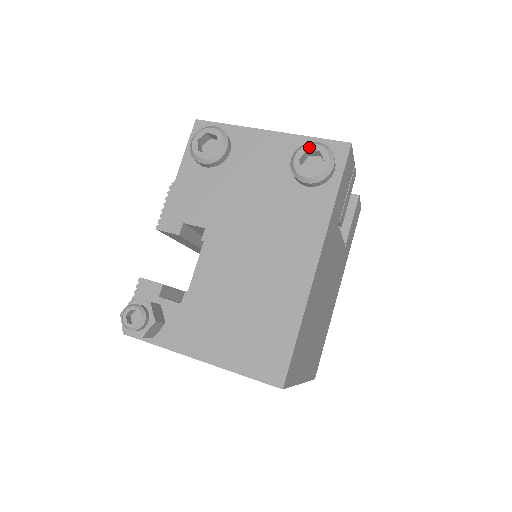
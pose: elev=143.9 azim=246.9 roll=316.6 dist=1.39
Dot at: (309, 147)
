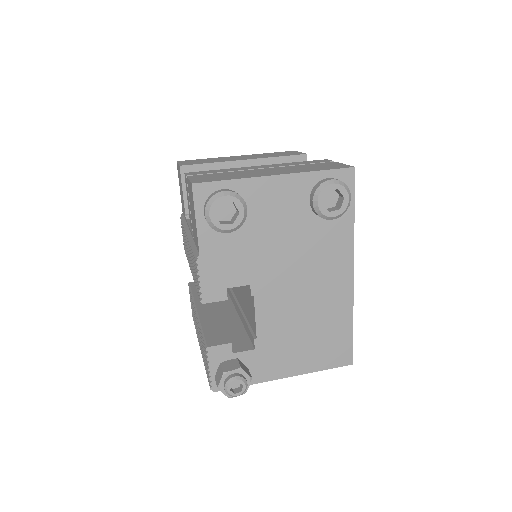
Dot at: (328, 188)
